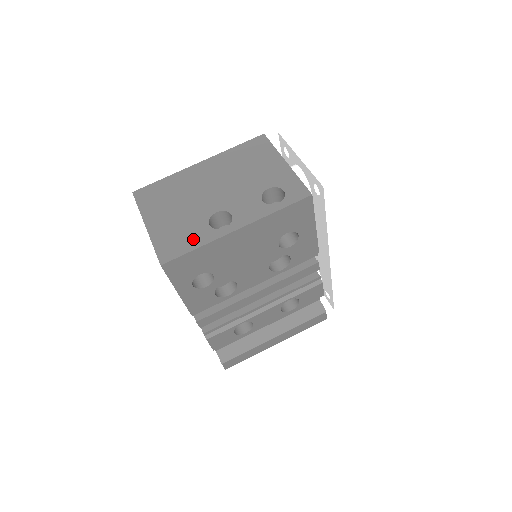
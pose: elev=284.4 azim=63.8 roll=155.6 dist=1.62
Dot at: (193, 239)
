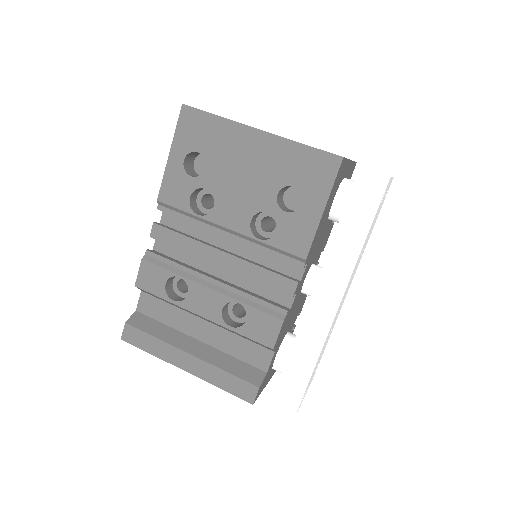
Dot at: occluded
